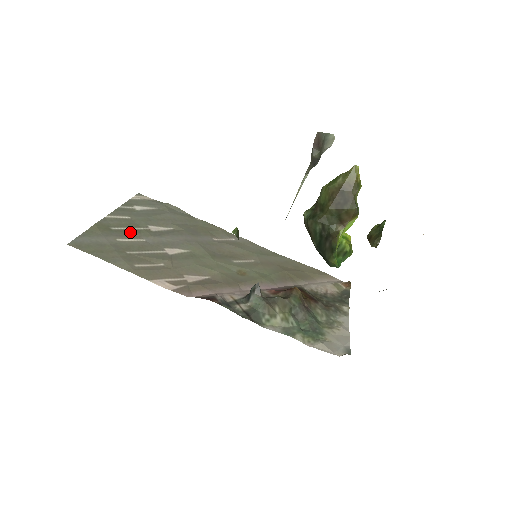
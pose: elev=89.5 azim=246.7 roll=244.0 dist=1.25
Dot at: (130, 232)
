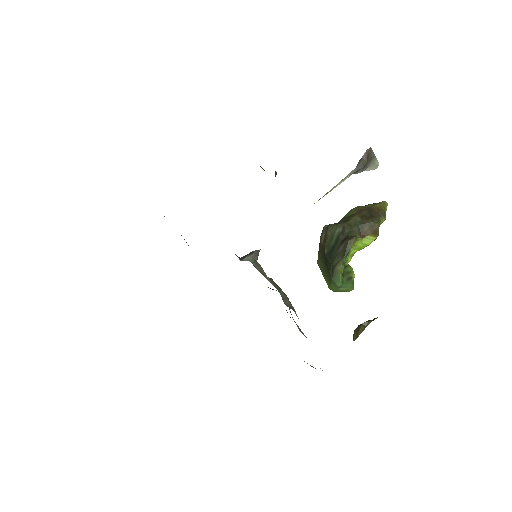
Dot at: occluded
